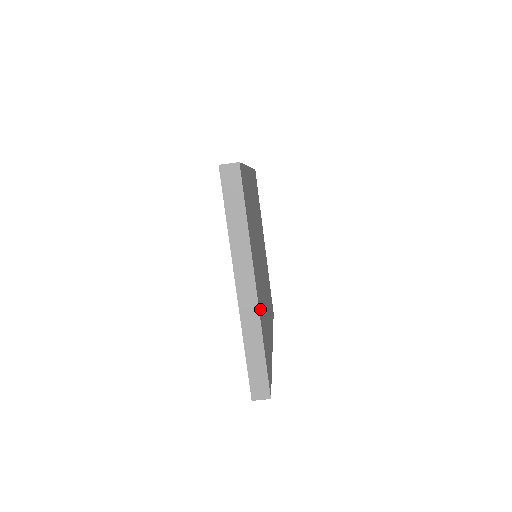
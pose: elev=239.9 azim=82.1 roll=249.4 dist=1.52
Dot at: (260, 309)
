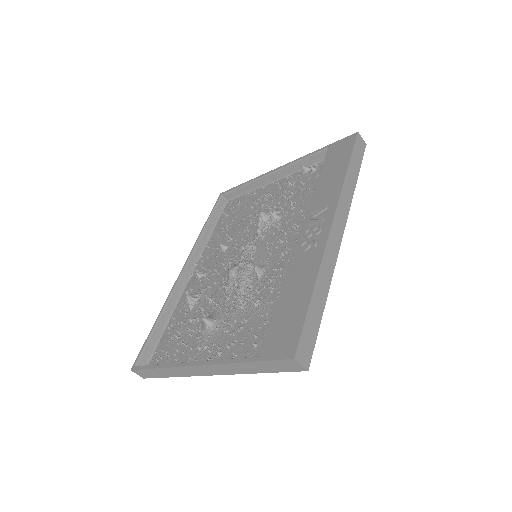
Dot at: occluded
